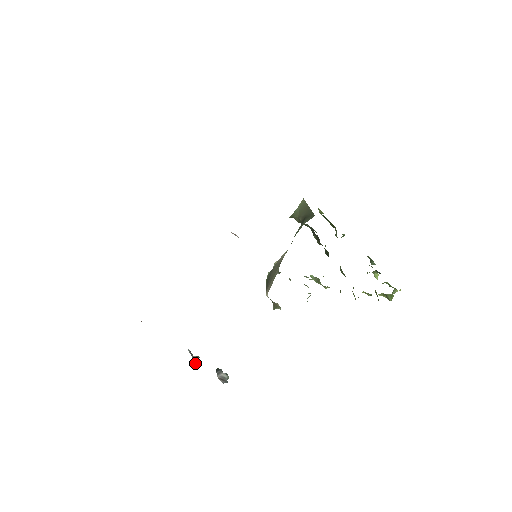
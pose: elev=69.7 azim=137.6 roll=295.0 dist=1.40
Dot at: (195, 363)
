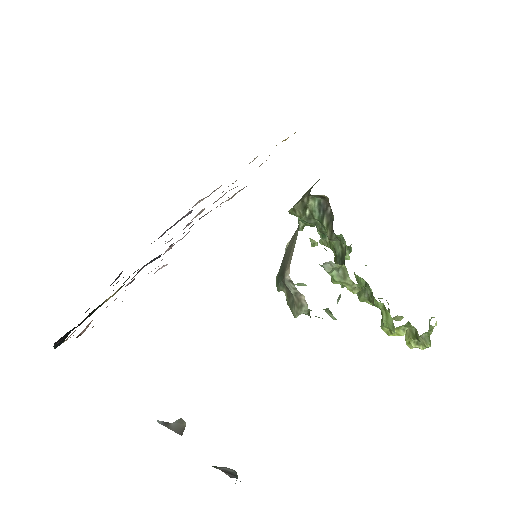
Dot at: (176, 432)
